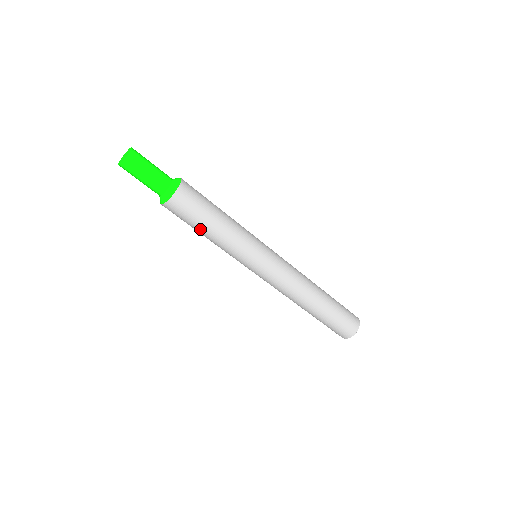
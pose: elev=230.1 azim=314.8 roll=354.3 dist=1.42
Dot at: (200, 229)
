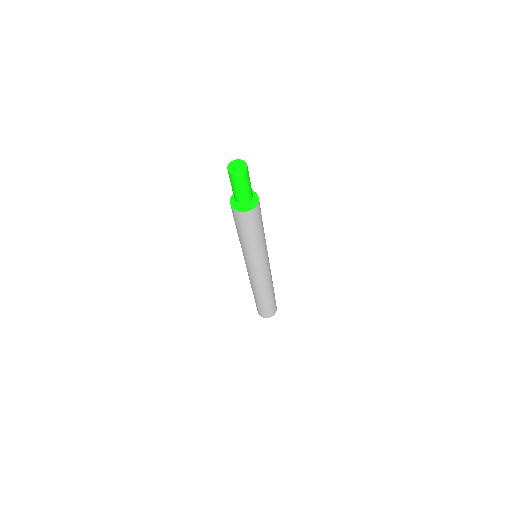
Dot at: (238, 230)
